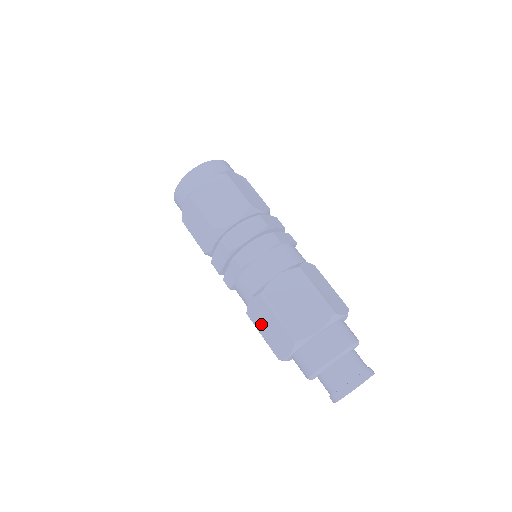
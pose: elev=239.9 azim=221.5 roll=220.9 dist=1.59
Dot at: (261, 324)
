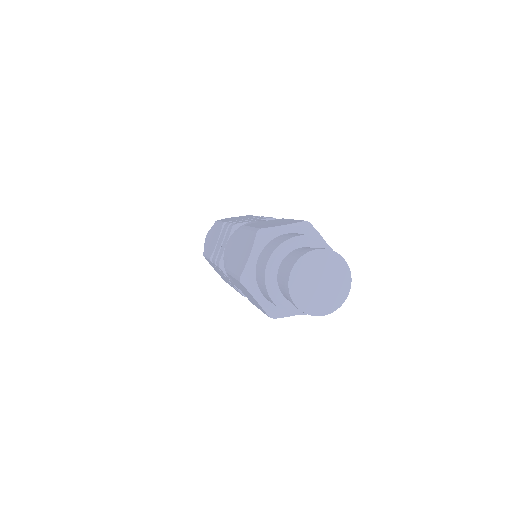
Dot at: (234, 259)
